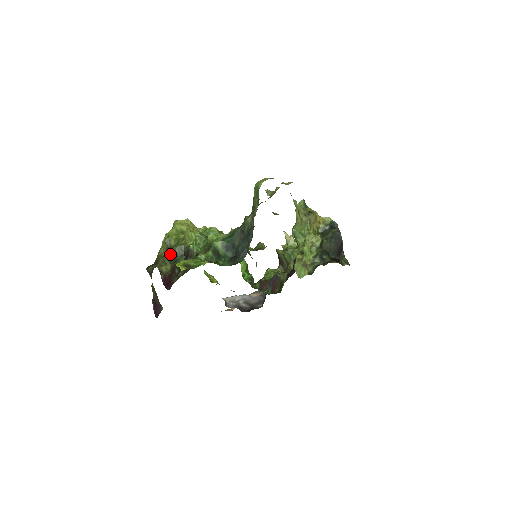
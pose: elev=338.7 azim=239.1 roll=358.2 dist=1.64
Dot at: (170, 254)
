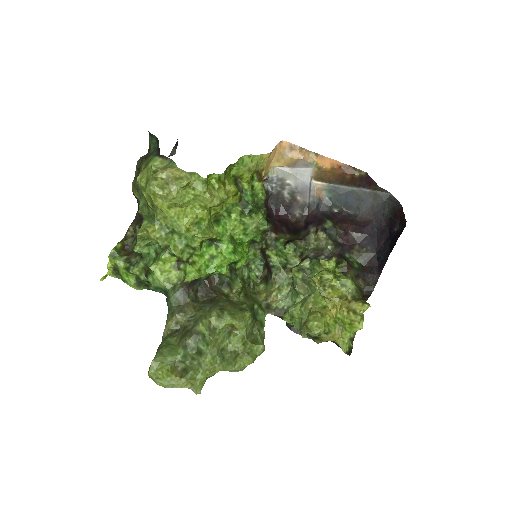
Dot at: occluded
